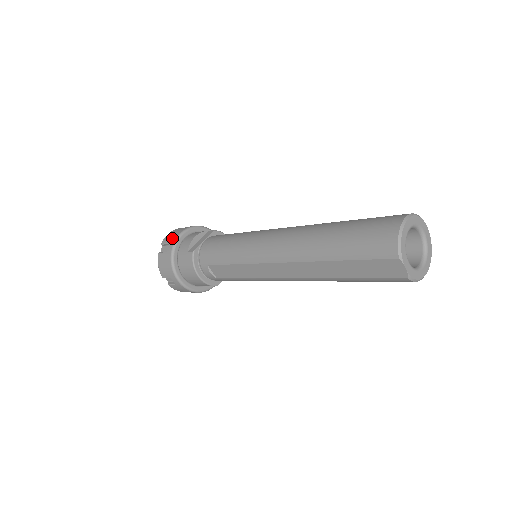
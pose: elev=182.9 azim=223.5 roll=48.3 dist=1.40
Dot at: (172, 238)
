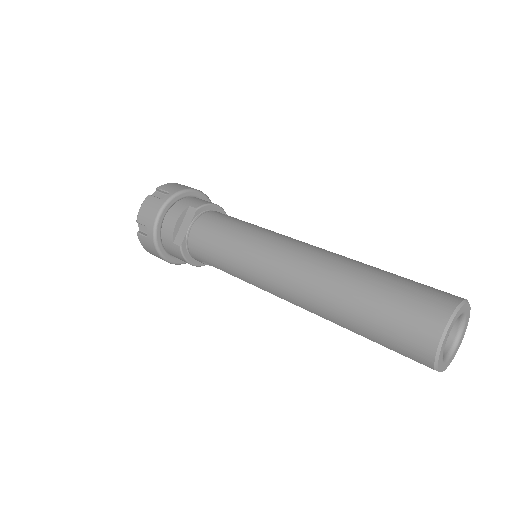
Dot at: (148, 221)
